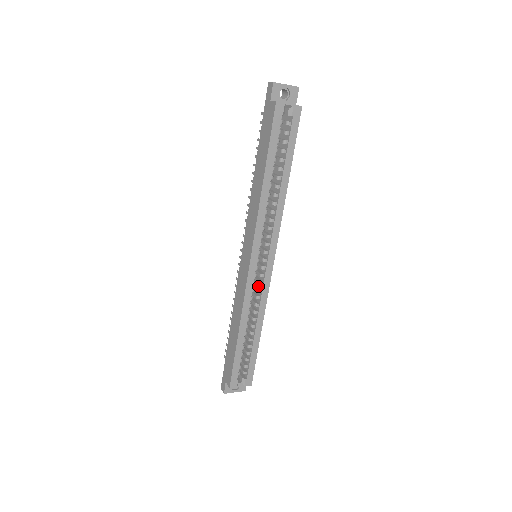
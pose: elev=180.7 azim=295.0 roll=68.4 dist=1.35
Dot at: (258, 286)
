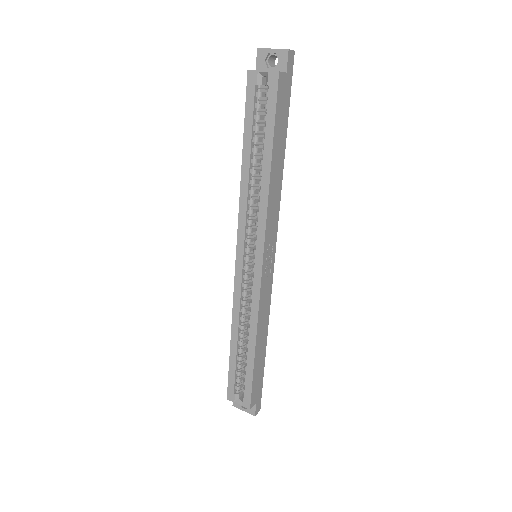
Dot at: occluded
